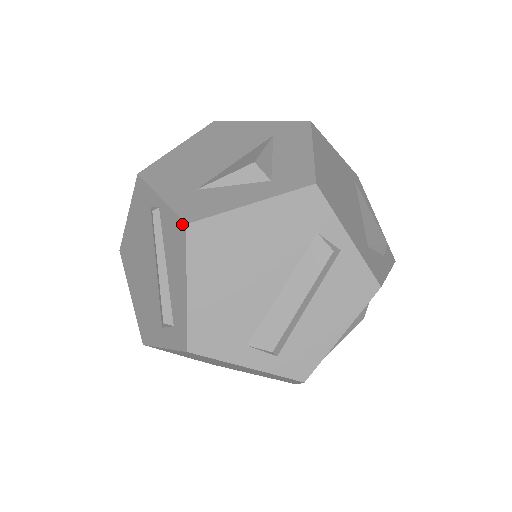
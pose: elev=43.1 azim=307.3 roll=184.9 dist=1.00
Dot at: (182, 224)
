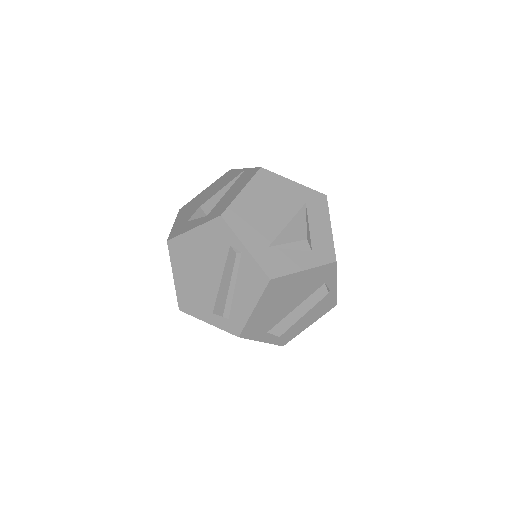
Dot at: (266, 277)
